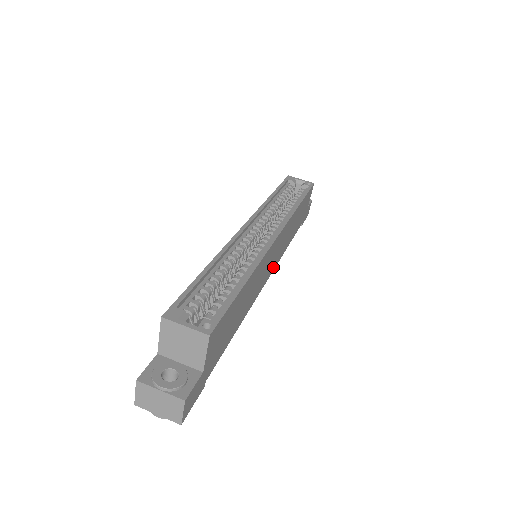
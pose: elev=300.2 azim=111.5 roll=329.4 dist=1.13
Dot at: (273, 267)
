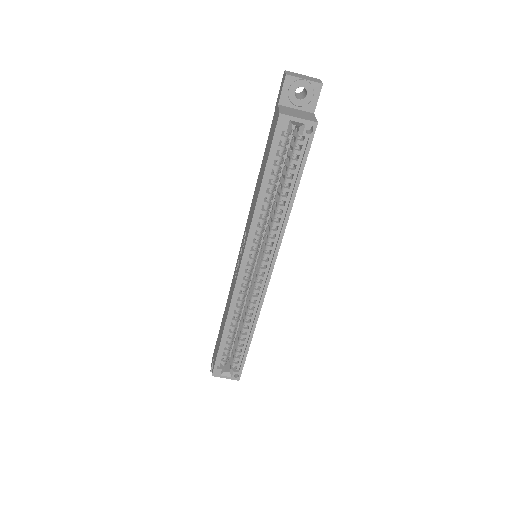
Dot at: occluded
